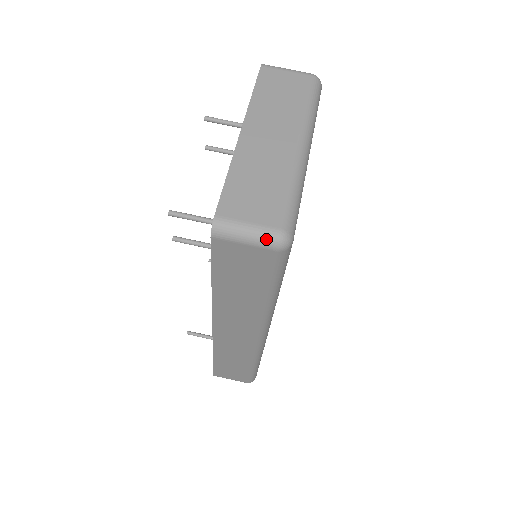
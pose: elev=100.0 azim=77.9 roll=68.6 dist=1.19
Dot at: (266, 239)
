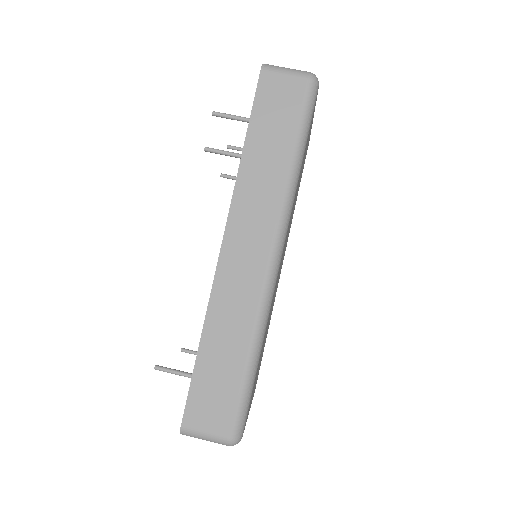
Dot at: (302, 72)
